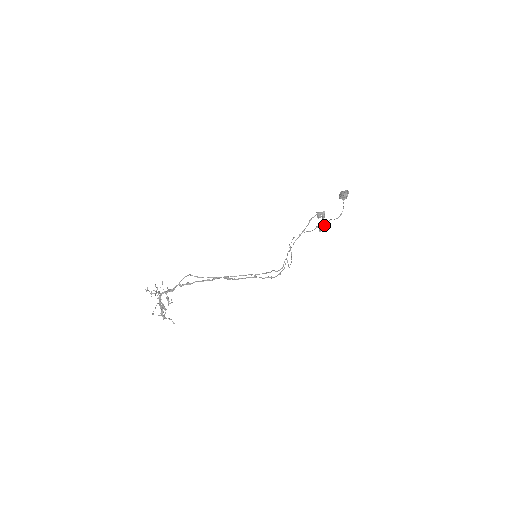
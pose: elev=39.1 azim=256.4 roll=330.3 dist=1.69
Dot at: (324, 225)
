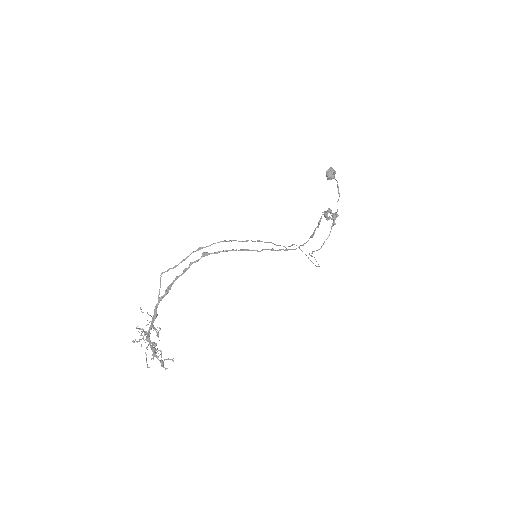
Dot at: (335, 216)
